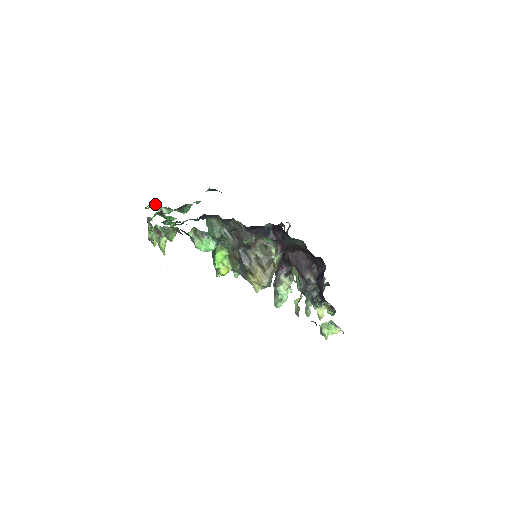
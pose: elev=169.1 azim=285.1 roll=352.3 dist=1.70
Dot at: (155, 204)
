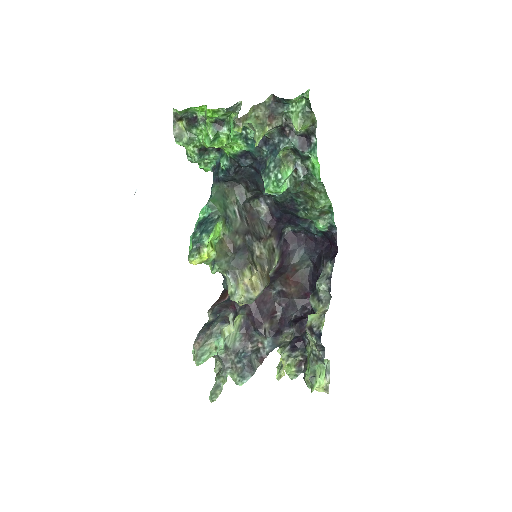
Dot at: (201, 115)
